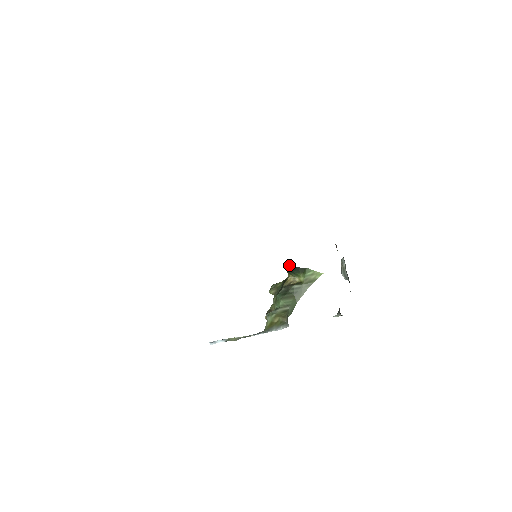
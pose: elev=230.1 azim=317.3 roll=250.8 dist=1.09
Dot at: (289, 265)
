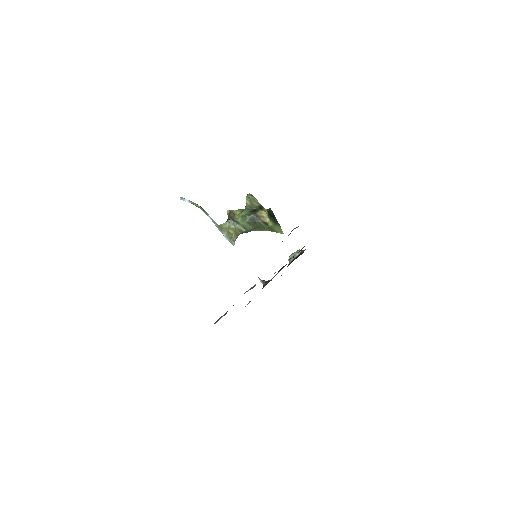
Dot at: (273, 213)
